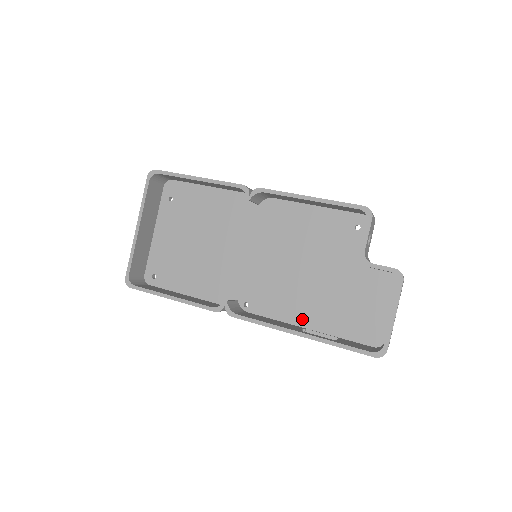
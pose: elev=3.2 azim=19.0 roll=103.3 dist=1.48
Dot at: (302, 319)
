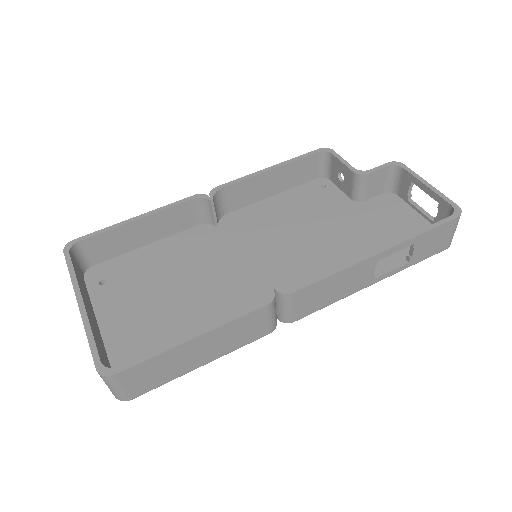
Dot at: occluded
